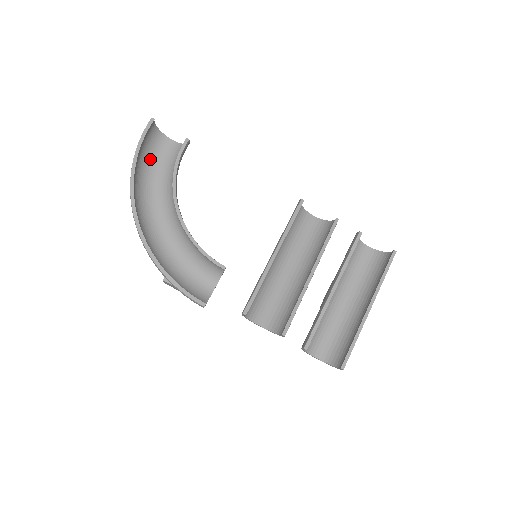
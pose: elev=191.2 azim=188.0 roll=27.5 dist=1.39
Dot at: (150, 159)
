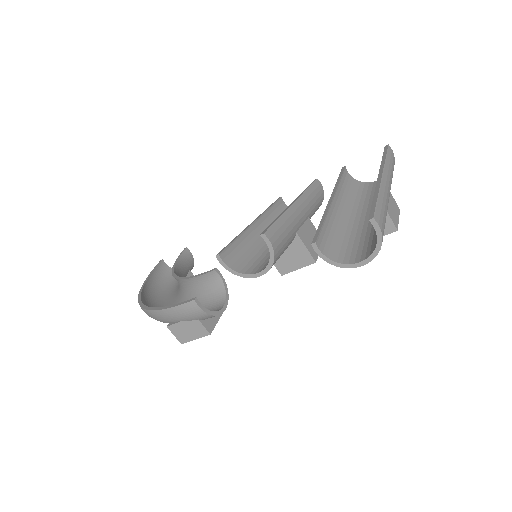
Dot at: (168, 286)
